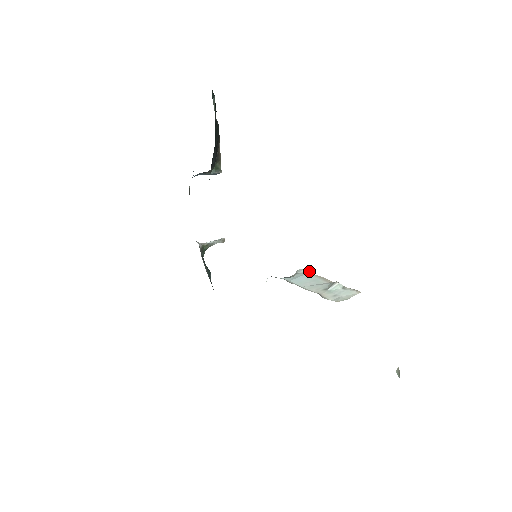
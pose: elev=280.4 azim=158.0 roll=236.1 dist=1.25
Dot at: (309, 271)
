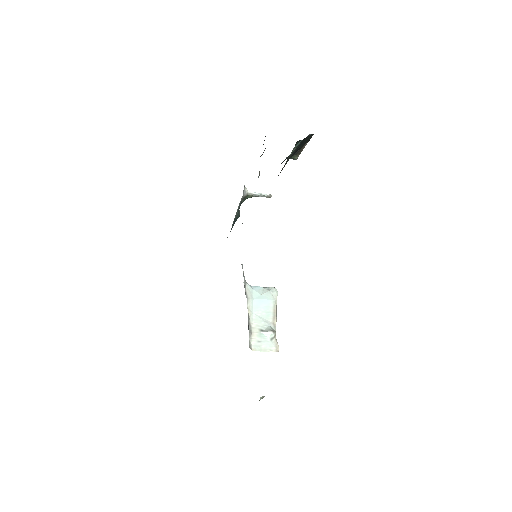
Dot at: occluded
